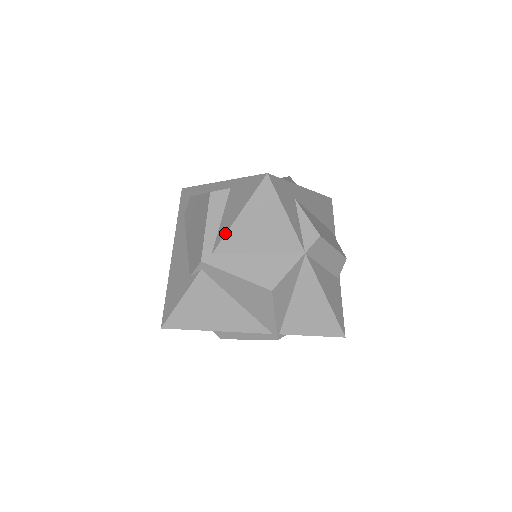
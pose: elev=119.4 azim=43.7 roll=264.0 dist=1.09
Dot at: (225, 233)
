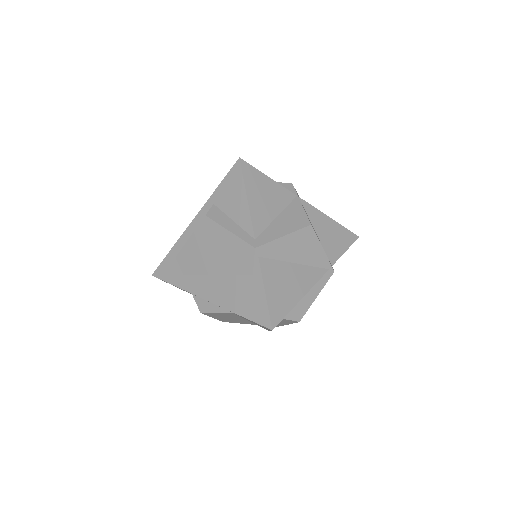
Dot at: (250, 217)
